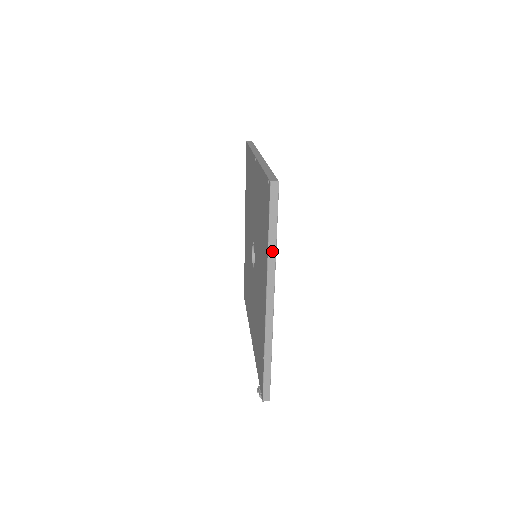
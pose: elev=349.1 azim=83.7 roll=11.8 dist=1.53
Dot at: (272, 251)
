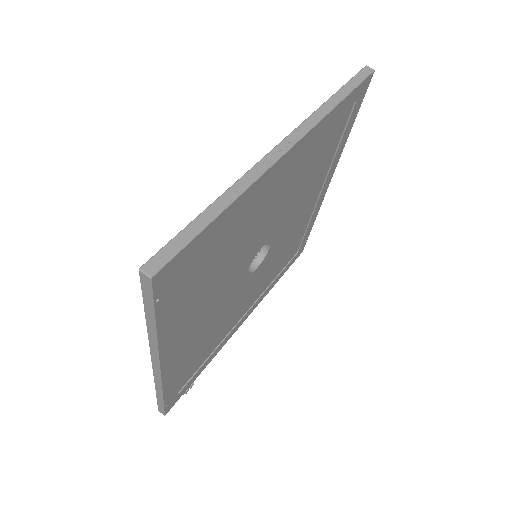
Dot at: (152, 332)
